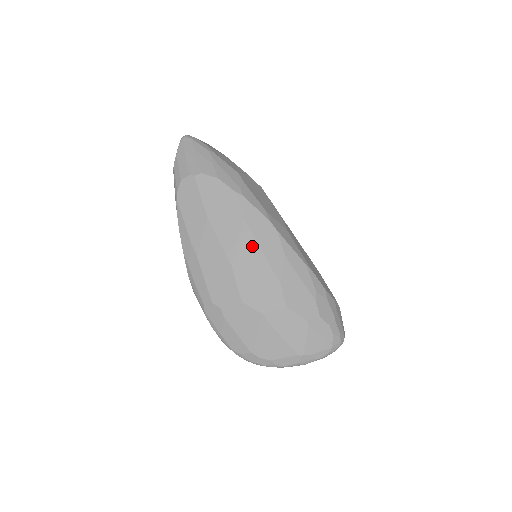
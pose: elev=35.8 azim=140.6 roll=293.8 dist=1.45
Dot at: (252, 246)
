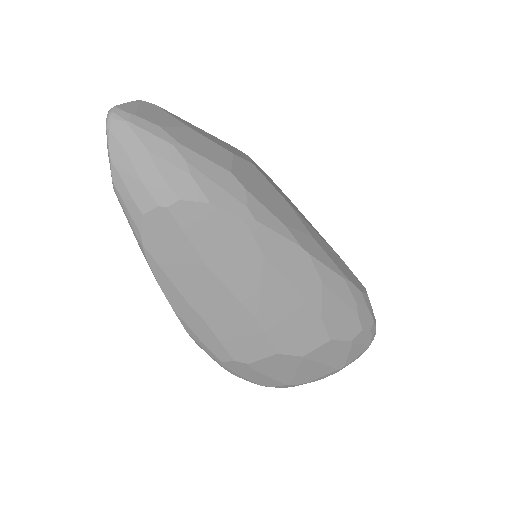
Dot at: (281, 287)
